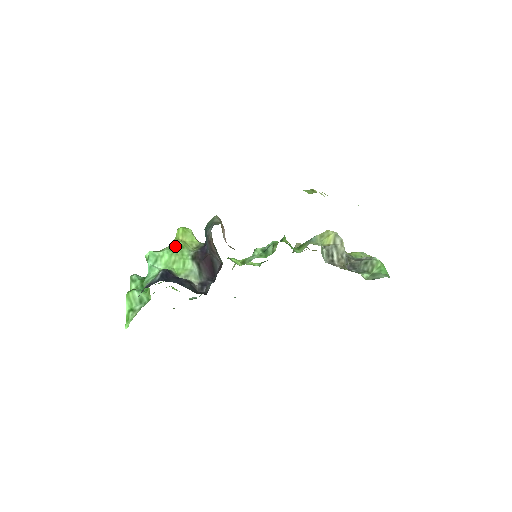
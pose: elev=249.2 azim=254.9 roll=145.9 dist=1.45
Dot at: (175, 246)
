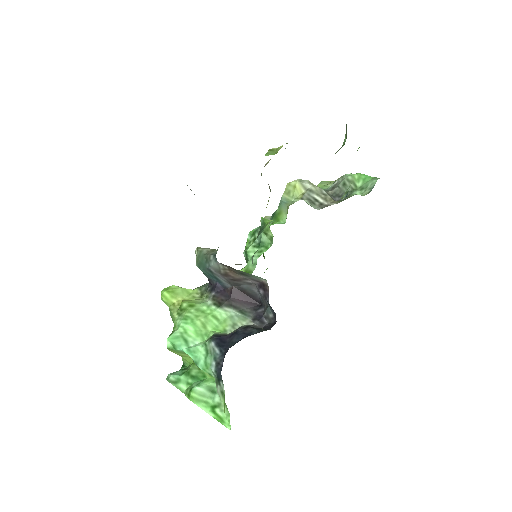
Dot at: (184, 311)
